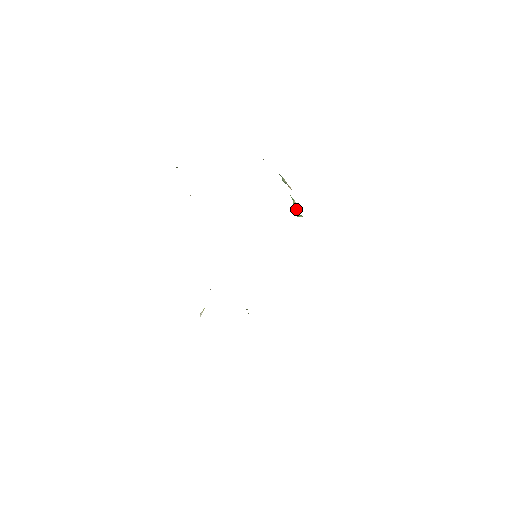
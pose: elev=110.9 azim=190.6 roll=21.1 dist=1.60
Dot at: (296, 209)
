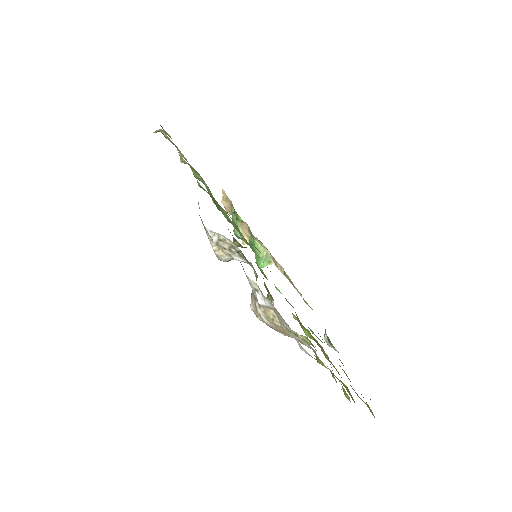
Dot at: (263, 254)
